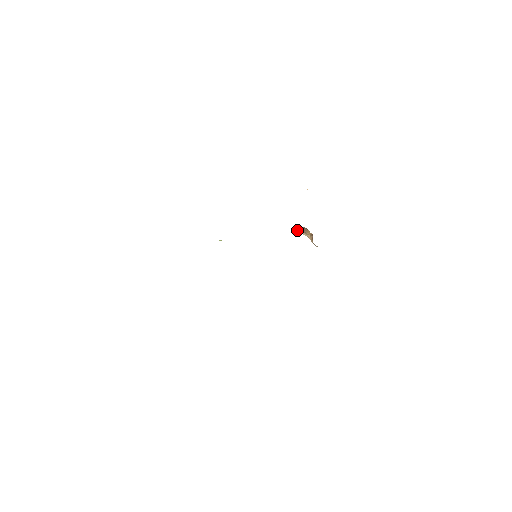
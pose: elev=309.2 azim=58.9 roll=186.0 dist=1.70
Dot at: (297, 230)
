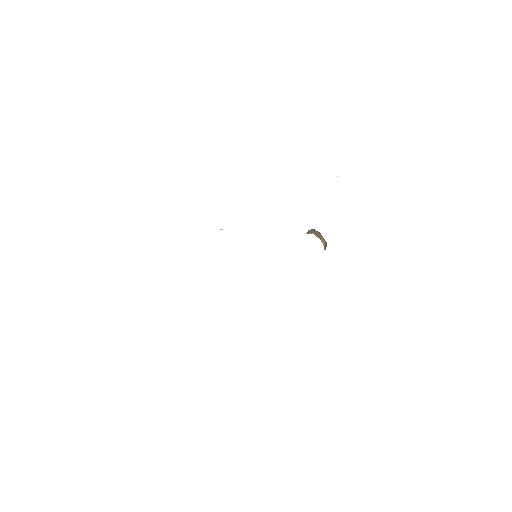
Dot at: (310, 231)
